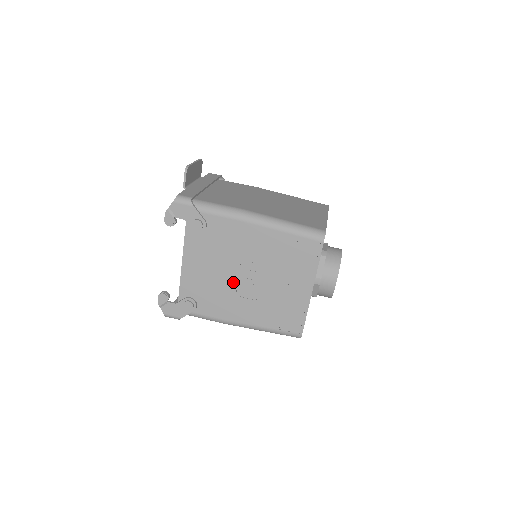
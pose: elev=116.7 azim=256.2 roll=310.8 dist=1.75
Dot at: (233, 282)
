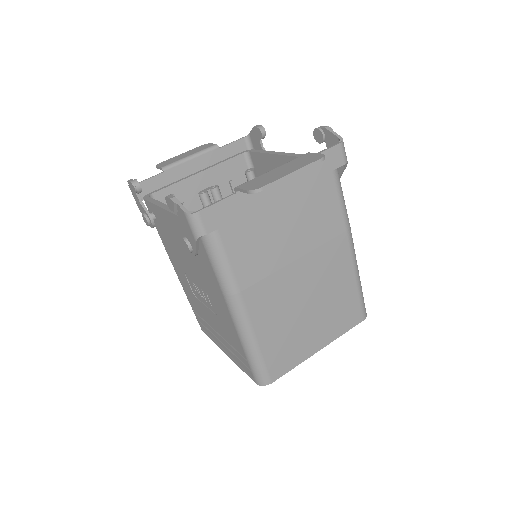
Dot at: (188, 271)
